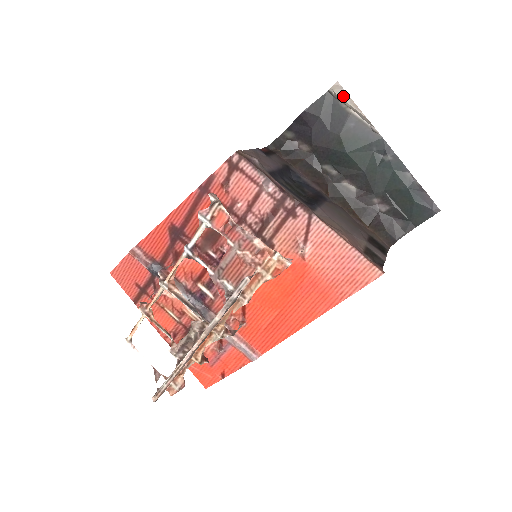
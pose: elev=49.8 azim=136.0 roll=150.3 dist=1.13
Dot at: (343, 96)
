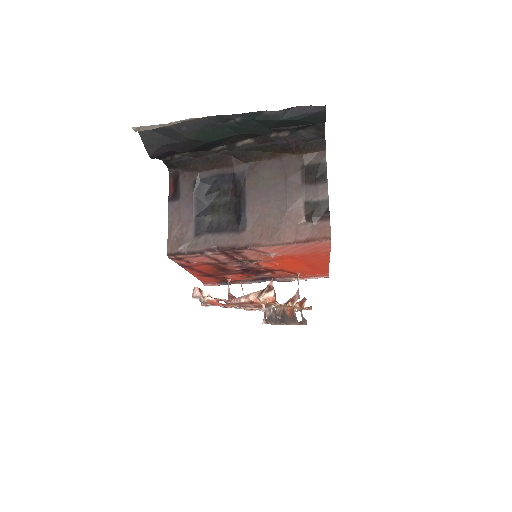
Dot at: (150, 128)
